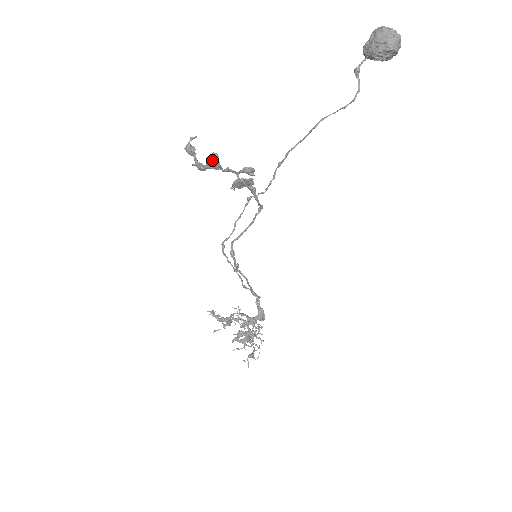
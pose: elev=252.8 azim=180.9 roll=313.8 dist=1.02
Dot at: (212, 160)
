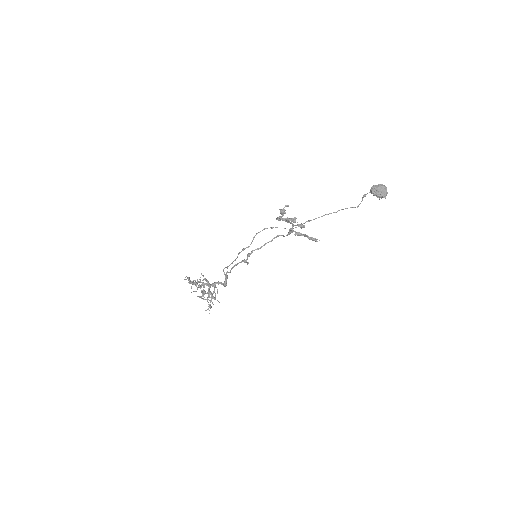
Dot at: (293, 220)
